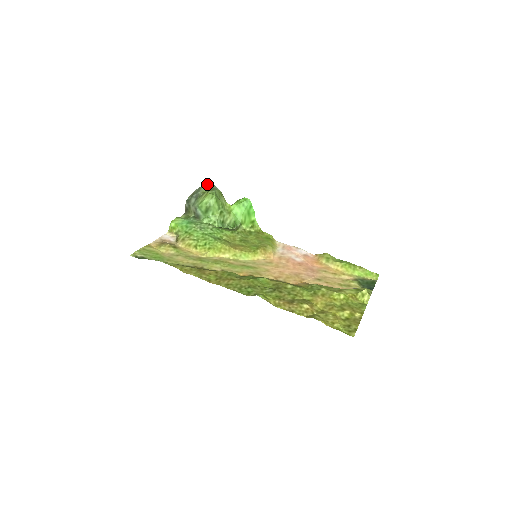
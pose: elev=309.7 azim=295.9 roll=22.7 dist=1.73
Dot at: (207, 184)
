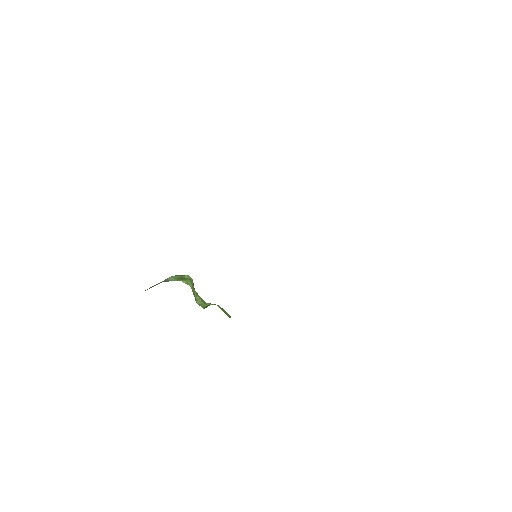
Dot at: occluded
